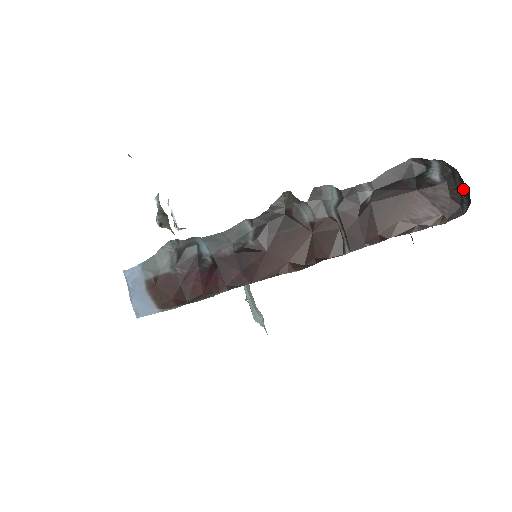
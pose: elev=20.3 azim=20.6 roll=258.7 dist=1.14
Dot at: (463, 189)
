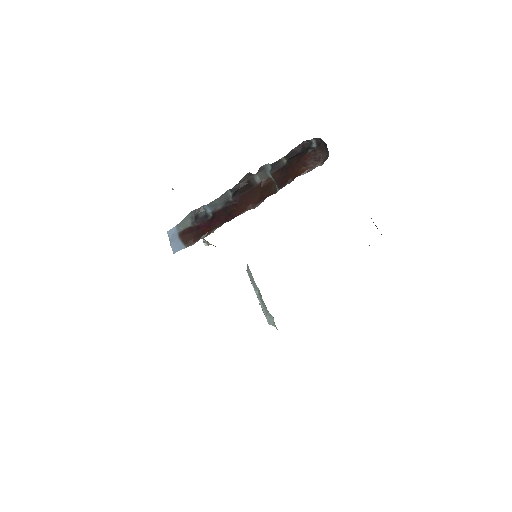
Dot at: (325, 145)
